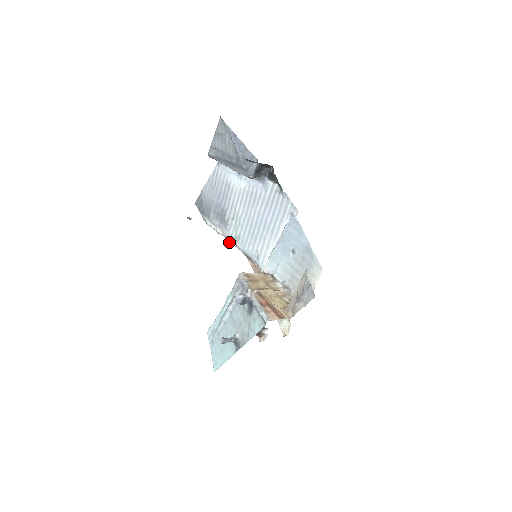
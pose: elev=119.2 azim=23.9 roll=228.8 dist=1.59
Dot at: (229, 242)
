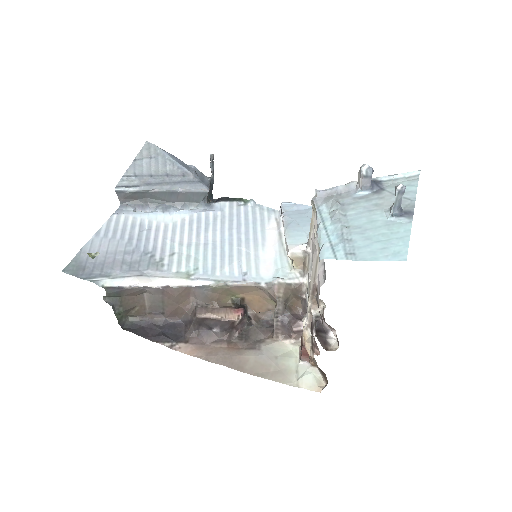
Dot at: (172, 286)
